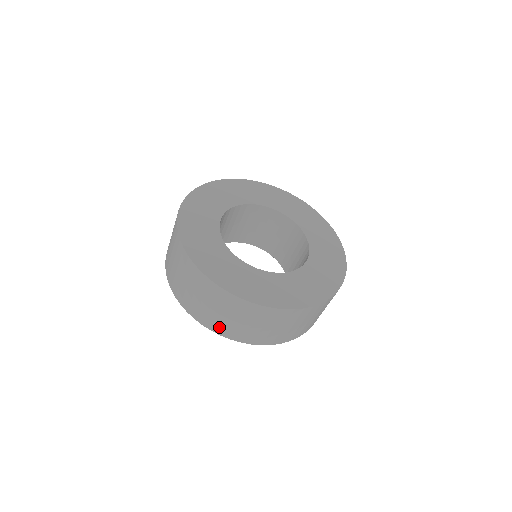
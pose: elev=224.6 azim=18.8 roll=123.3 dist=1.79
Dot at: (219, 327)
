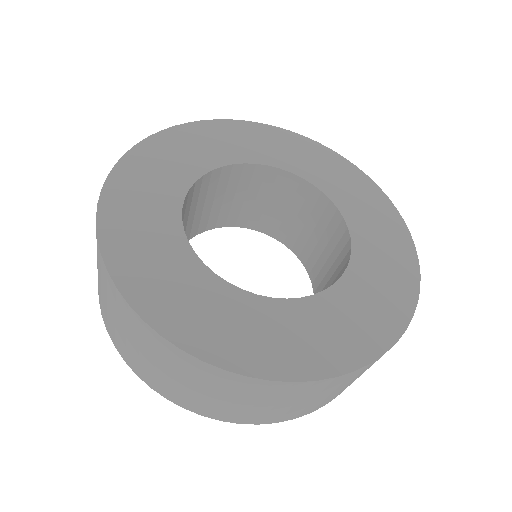
Dot at: (323, 404)
